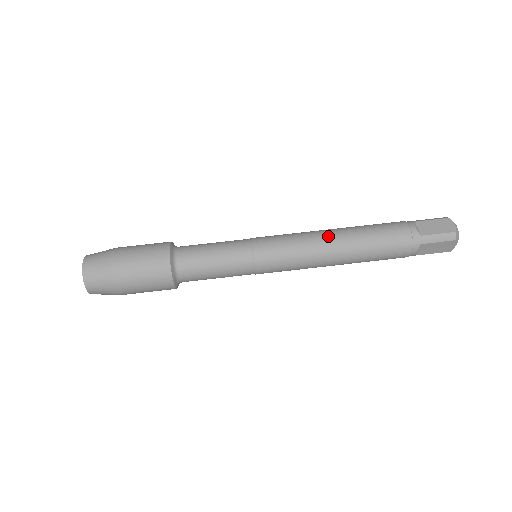
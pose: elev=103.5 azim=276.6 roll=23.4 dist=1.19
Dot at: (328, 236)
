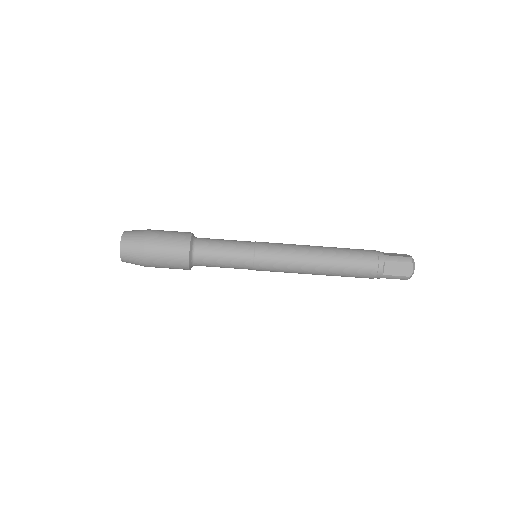
Dot at: (314, 263)
